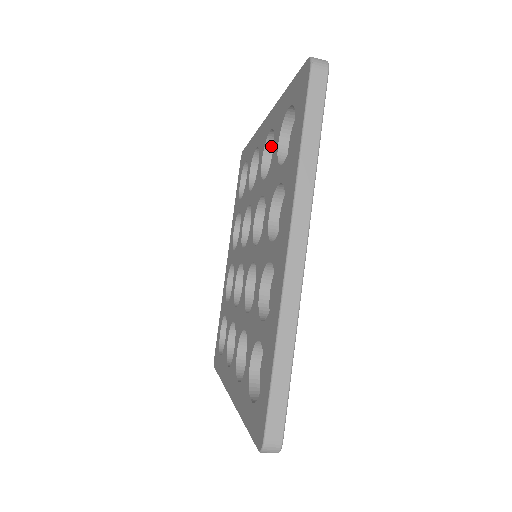
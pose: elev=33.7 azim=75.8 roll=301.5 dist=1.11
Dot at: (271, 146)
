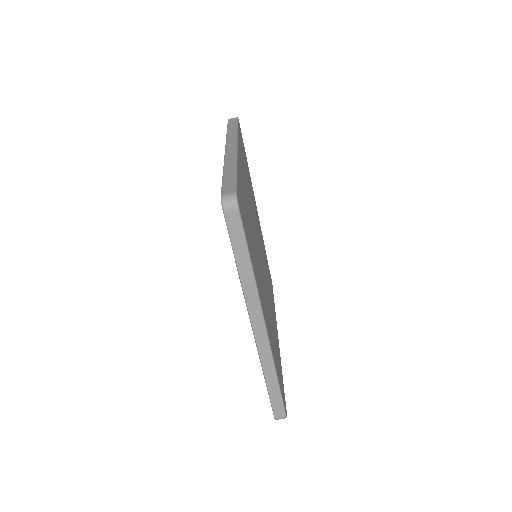
Dot at: occluded
